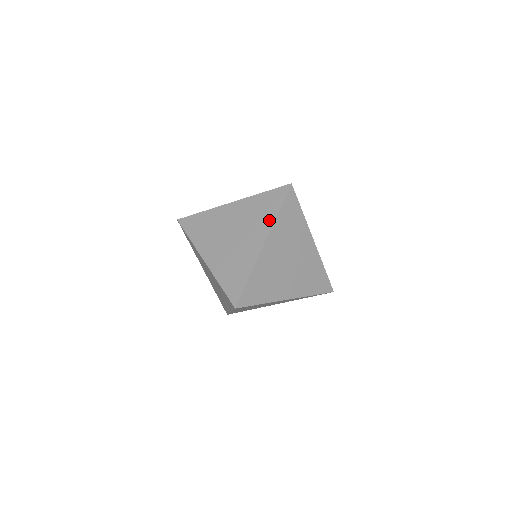
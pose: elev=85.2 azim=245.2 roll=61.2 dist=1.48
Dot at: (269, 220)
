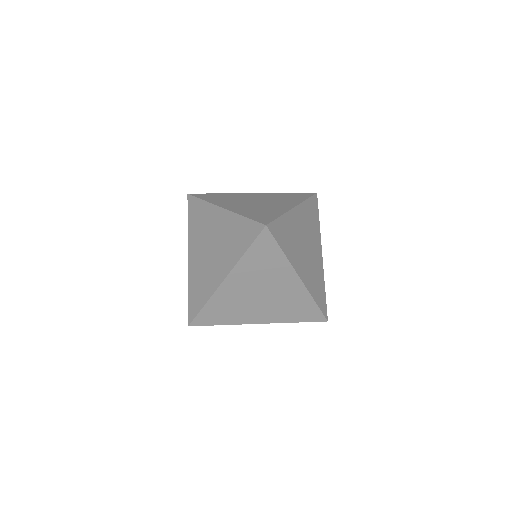
Dot at: (235, 256)
